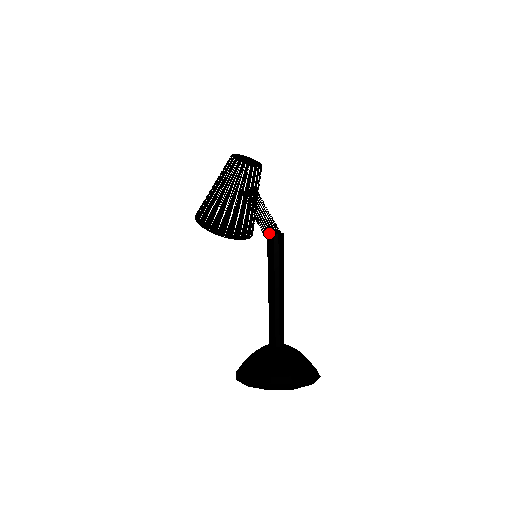
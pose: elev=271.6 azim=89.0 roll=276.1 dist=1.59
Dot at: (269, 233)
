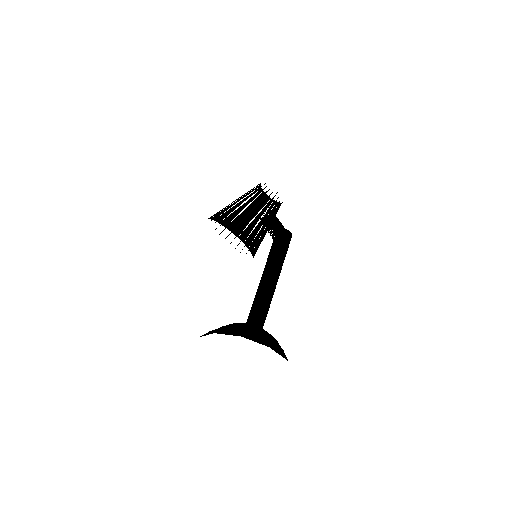
Dot at: (279, 230)
